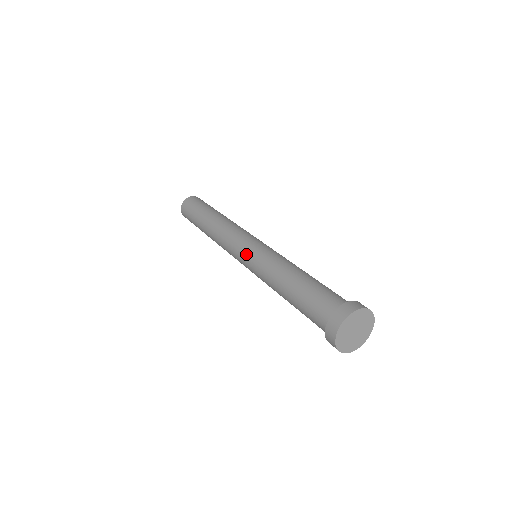
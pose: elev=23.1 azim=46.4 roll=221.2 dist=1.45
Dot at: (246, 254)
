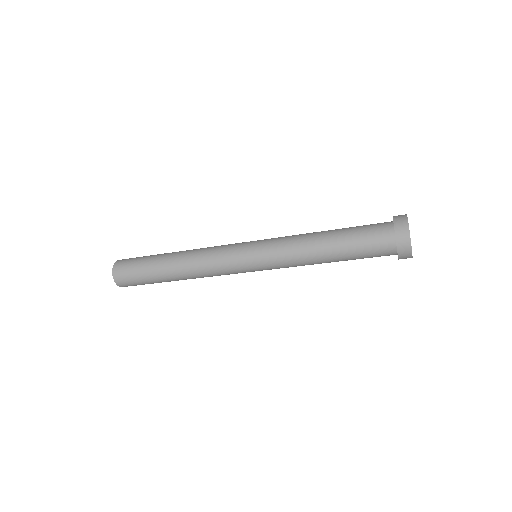
Dot at: (254, 253)
